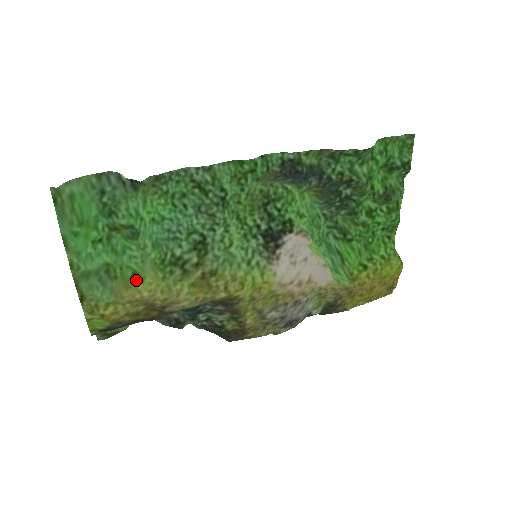
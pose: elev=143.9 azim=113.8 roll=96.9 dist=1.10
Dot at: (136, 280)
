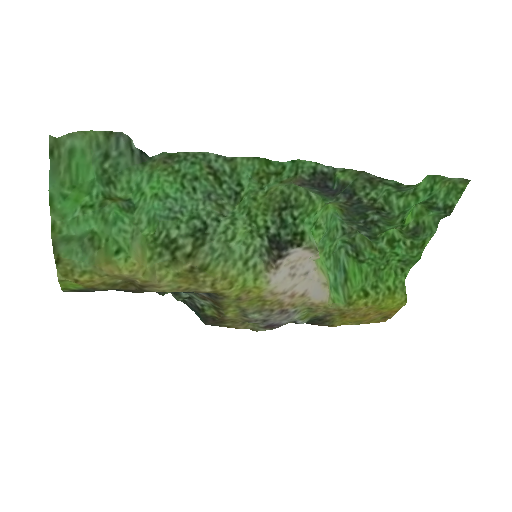
Dot at: (119, 258)
